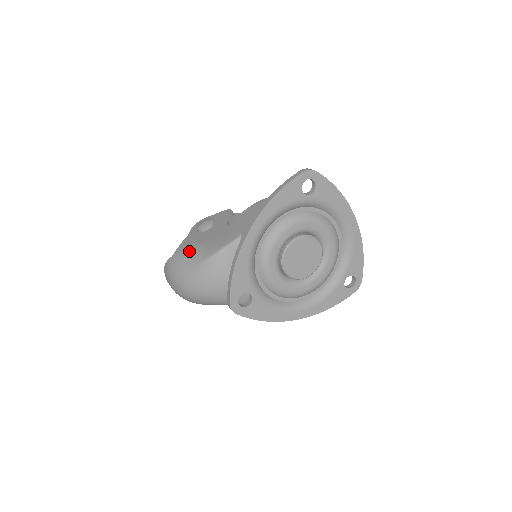
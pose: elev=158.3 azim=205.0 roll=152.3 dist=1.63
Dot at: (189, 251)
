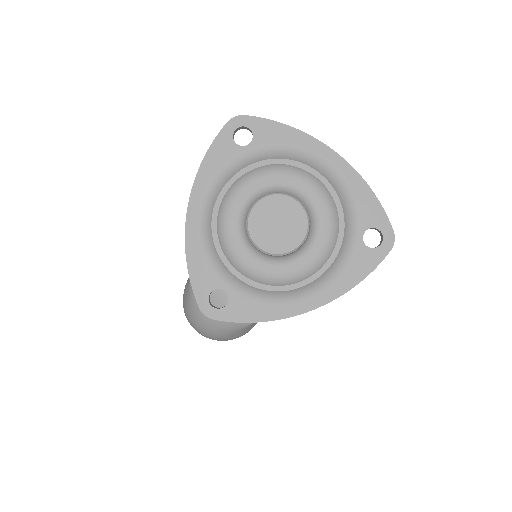
Dot at: (188, 278)
